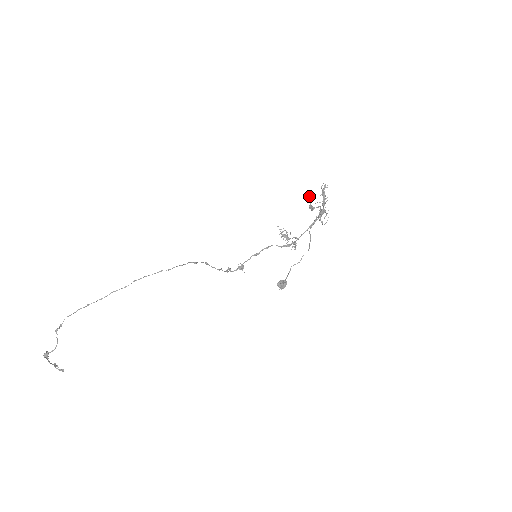
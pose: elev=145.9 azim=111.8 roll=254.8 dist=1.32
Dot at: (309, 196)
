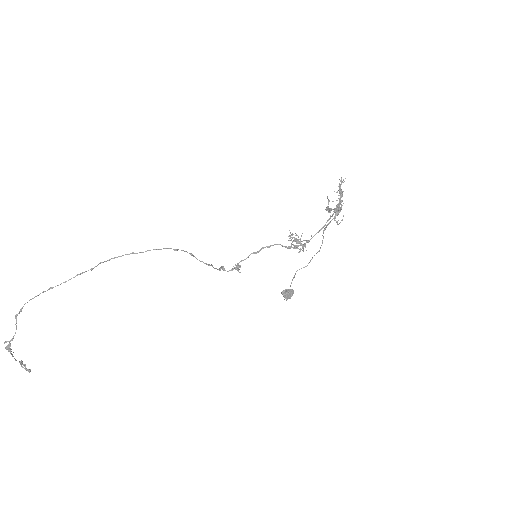
Dot at: (327, 198)
